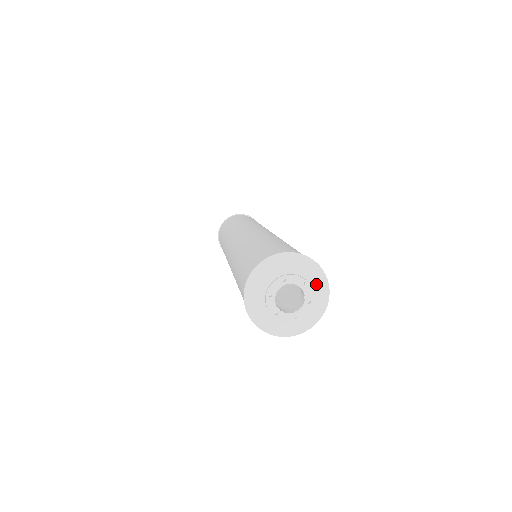
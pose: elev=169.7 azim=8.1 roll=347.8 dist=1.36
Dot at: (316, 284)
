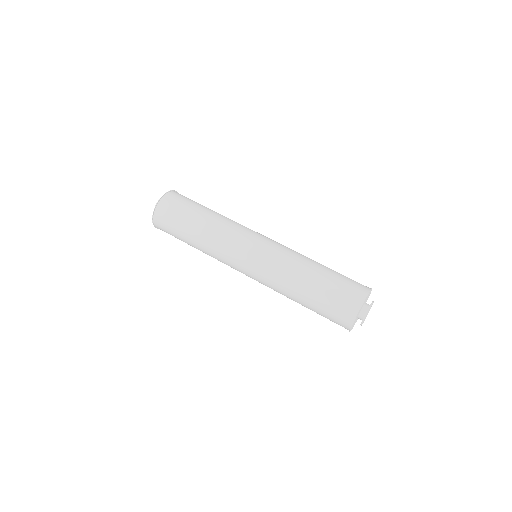
Dot at: occluded
